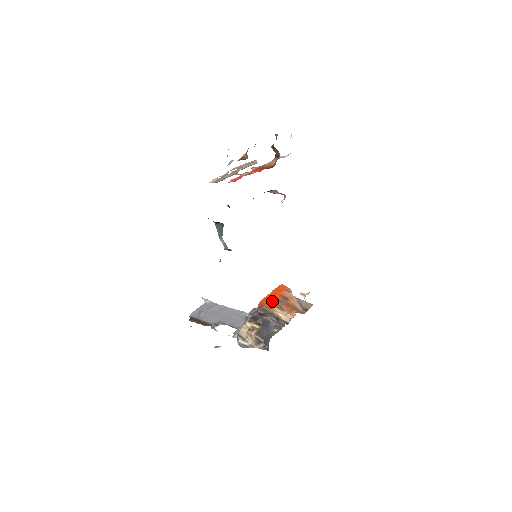
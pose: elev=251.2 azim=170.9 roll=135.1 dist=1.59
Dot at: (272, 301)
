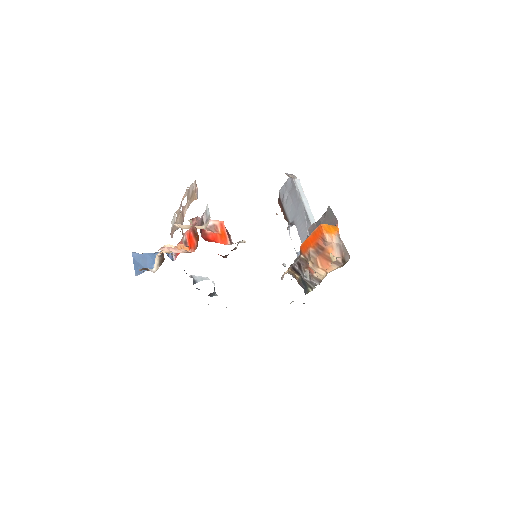
Dot at: (309, 251)
